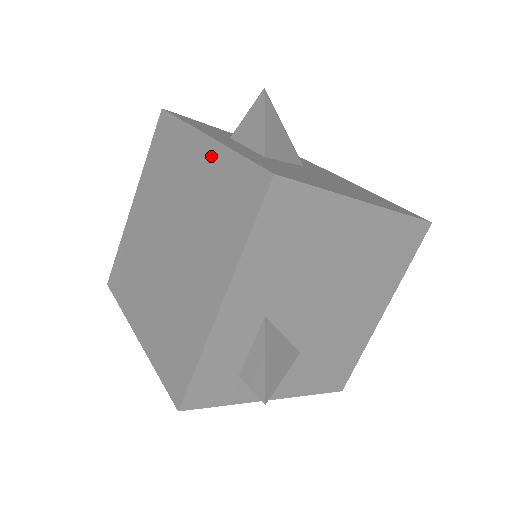
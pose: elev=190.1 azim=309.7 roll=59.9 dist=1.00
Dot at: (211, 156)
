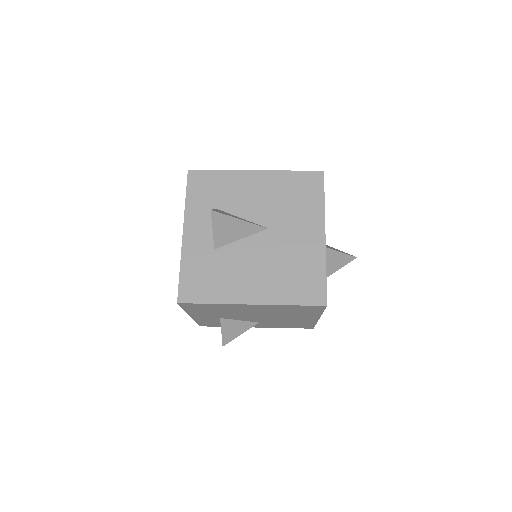
Dot at: occluded
